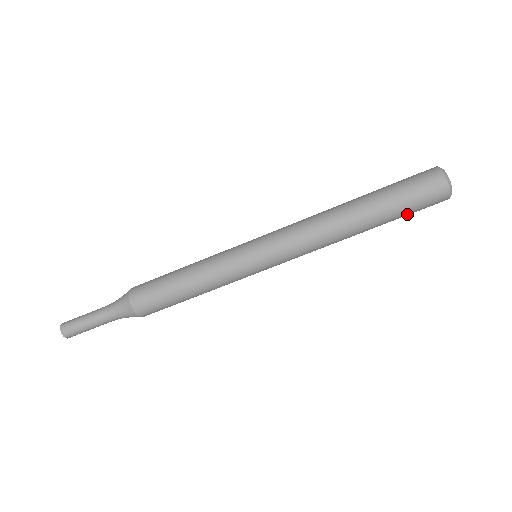
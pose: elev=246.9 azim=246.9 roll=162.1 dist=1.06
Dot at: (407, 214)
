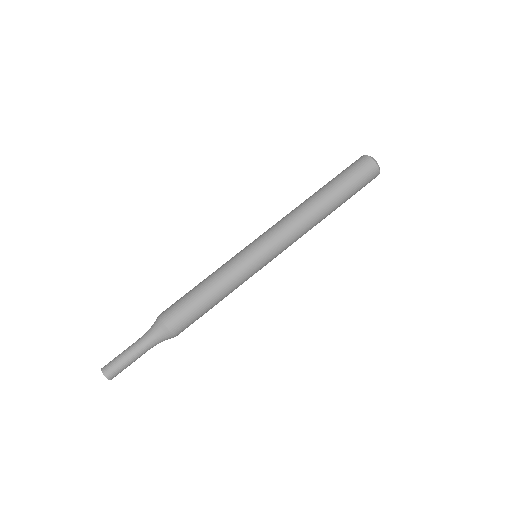
Dot at: (354, 194)
